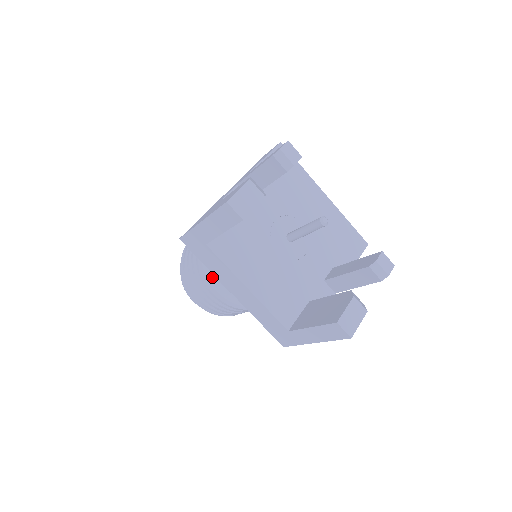
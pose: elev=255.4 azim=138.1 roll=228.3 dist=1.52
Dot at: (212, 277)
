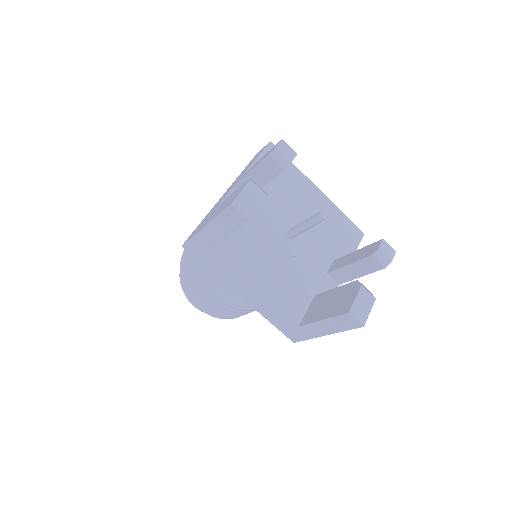
Dot at: (215, 281)
